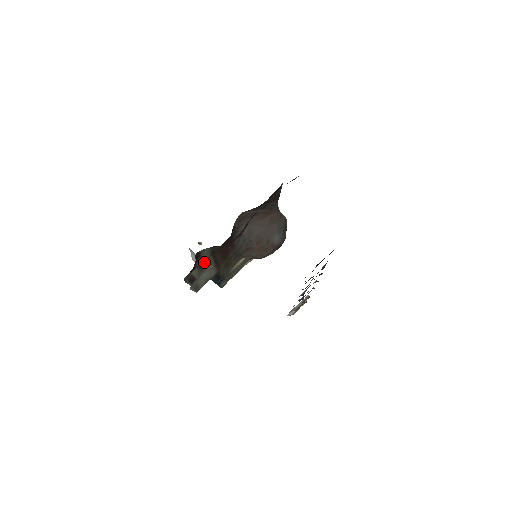
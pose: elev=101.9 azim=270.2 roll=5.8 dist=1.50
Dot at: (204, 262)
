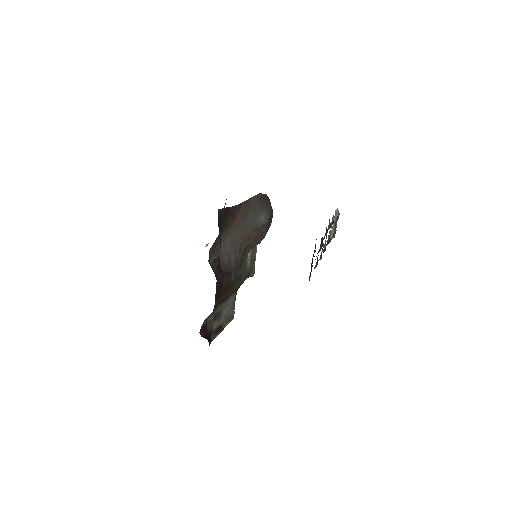
Dot at: (215, 313)
